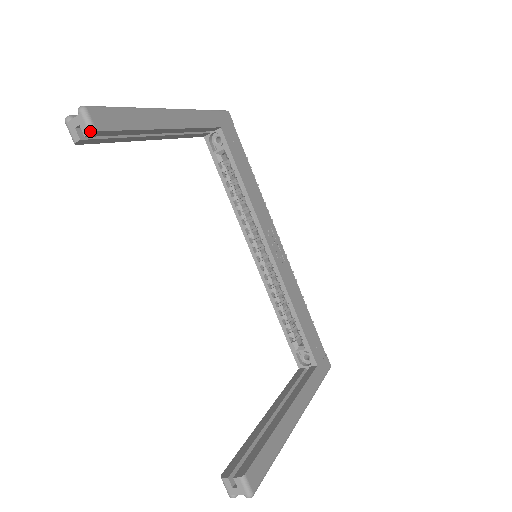
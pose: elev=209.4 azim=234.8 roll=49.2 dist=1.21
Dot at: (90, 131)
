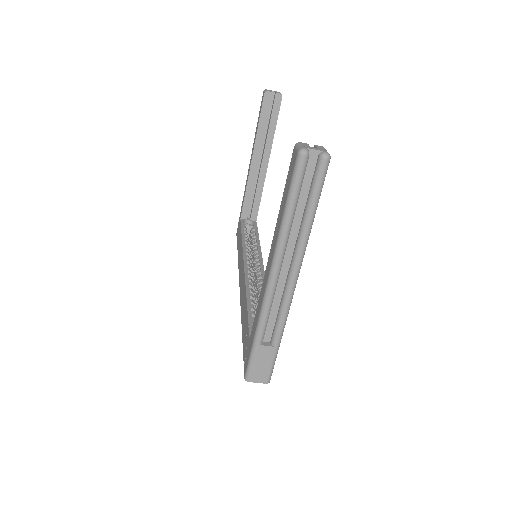
Dot at: (281, 94)
